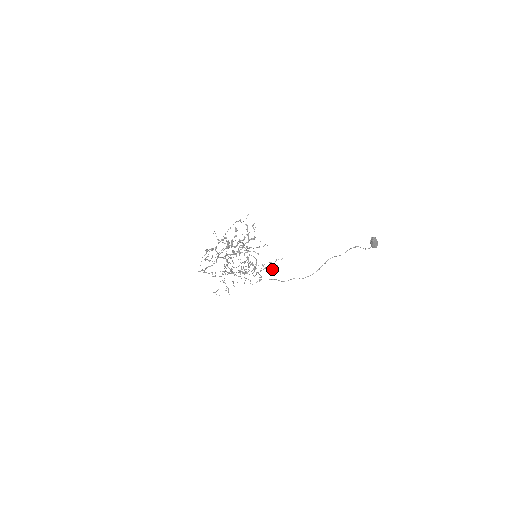
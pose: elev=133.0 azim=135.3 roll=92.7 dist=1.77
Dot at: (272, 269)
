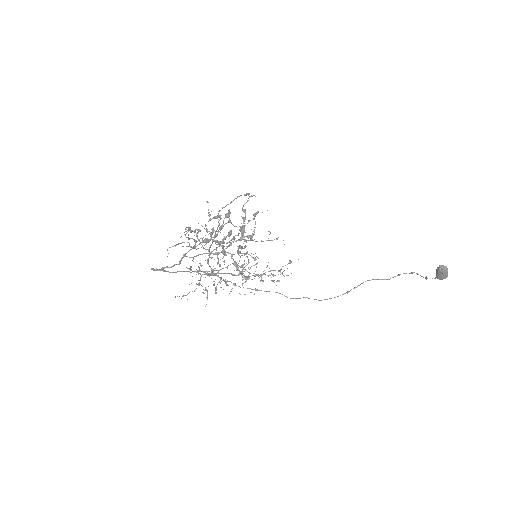
Dot at: (281, 273)
